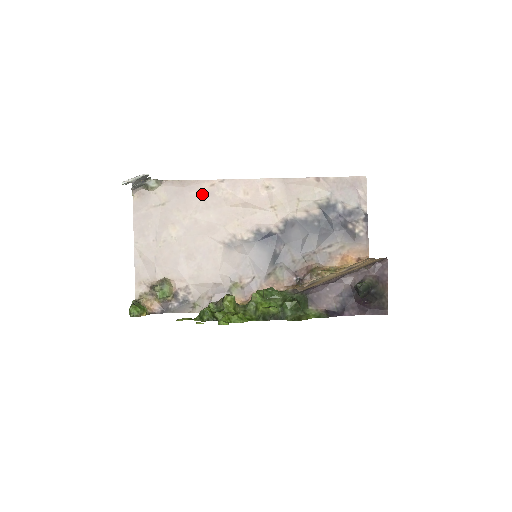
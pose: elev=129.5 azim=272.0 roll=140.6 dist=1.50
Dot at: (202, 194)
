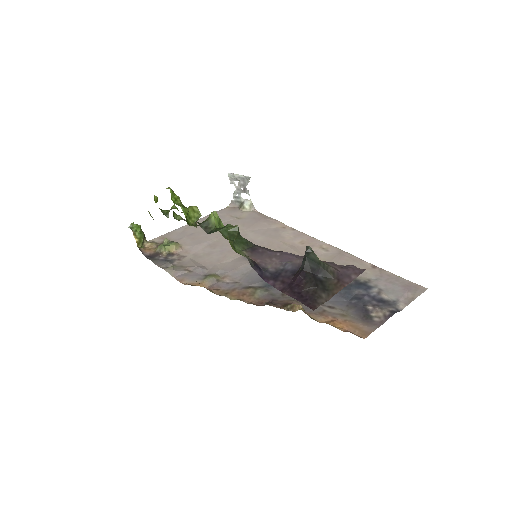
Dot at: (270, 227)
